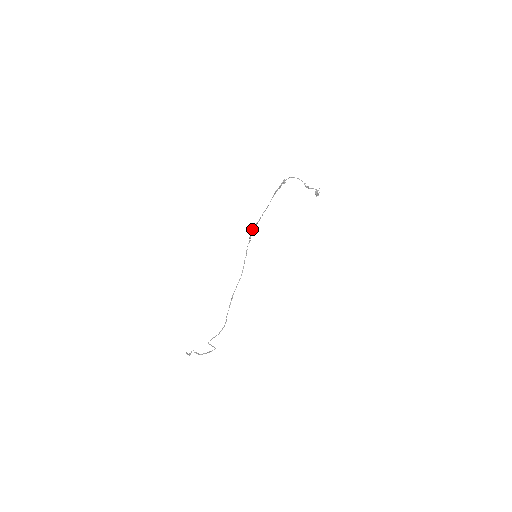
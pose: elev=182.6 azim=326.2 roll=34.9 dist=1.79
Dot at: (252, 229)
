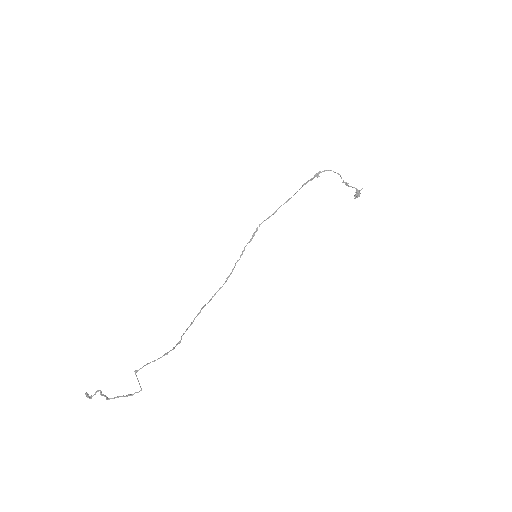
Dot at: (260, 224)
